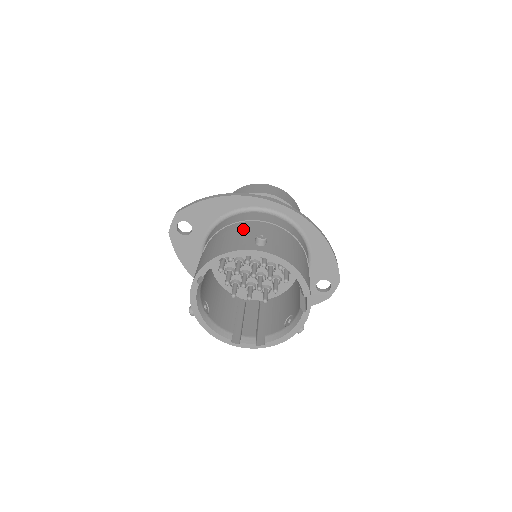
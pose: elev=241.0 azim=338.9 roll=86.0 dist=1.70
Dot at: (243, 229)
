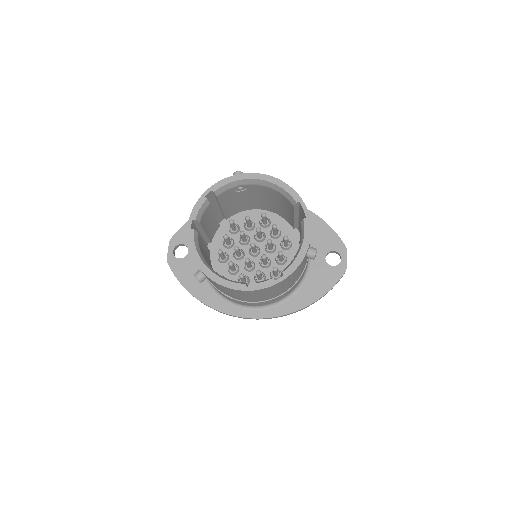
Dot at: occluded
